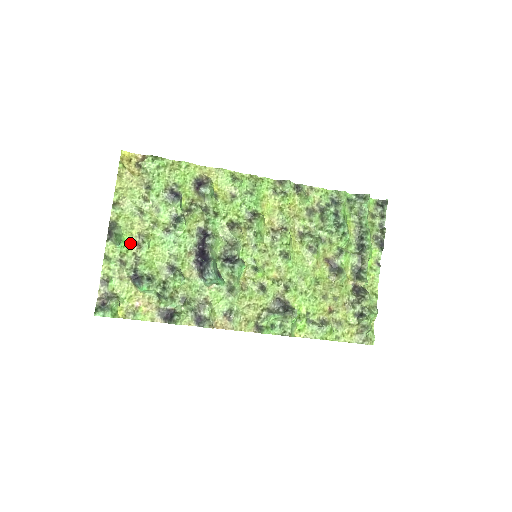
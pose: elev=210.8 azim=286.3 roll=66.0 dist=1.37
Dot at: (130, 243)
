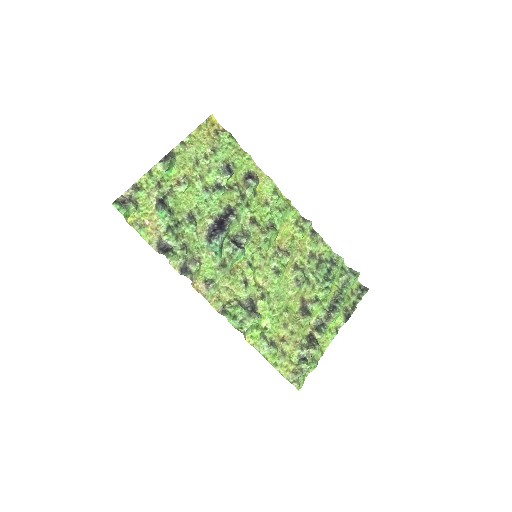
Dot at: (174, 177)
